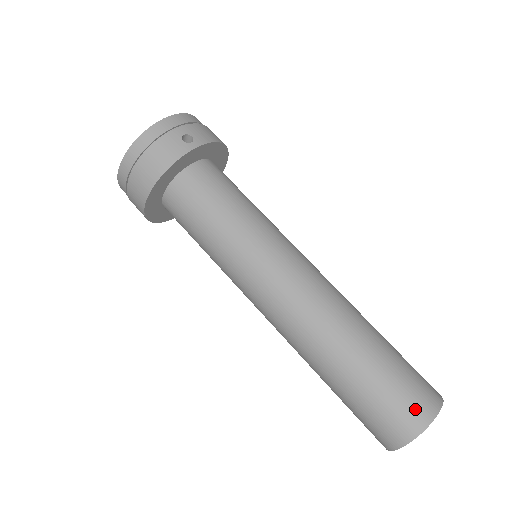
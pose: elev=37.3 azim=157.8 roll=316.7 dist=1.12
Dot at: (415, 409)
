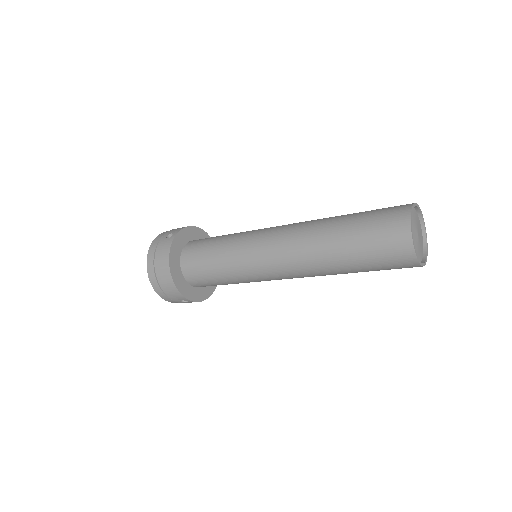
Dot at: (394, 219)
